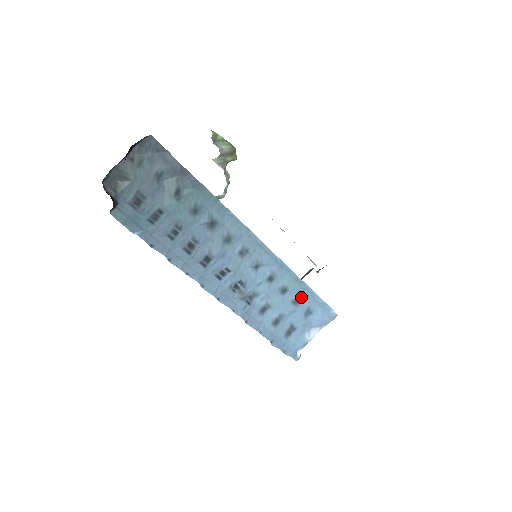
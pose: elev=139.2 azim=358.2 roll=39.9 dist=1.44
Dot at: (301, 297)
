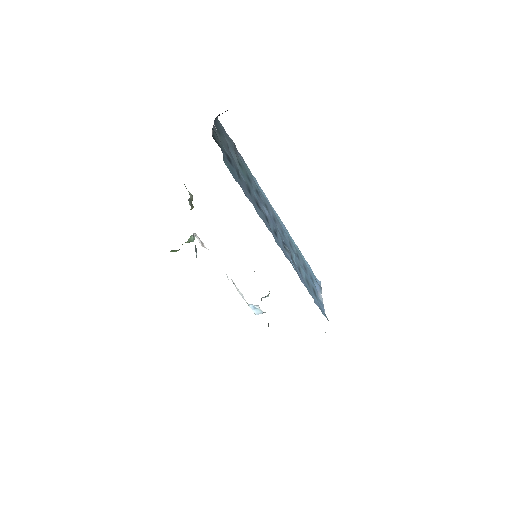
Dot at: (304, 265)
